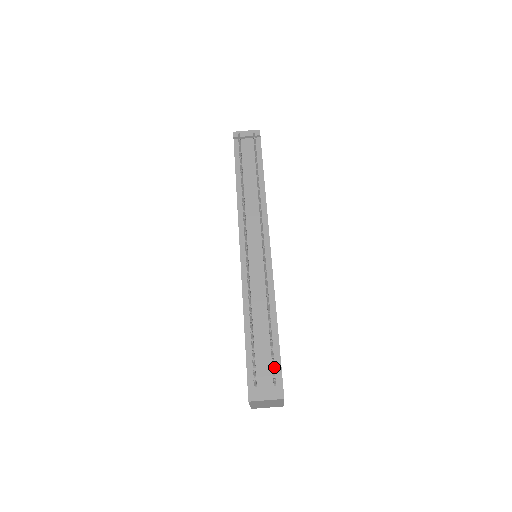
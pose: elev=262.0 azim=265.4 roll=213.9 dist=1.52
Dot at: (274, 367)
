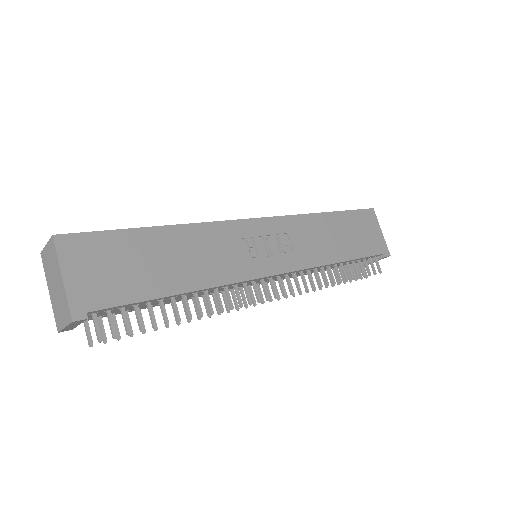
Dot at: (367, 258)
